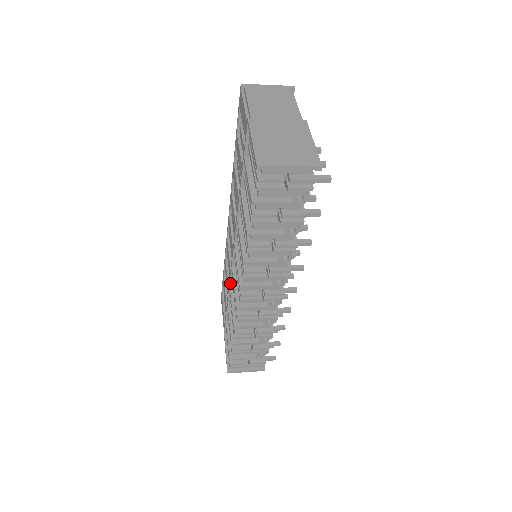
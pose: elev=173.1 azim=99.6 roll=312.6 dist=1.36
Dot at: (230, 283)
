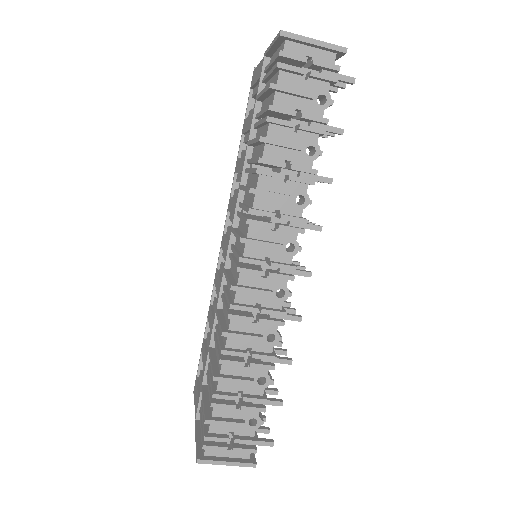
Dot at: (217, 306)
